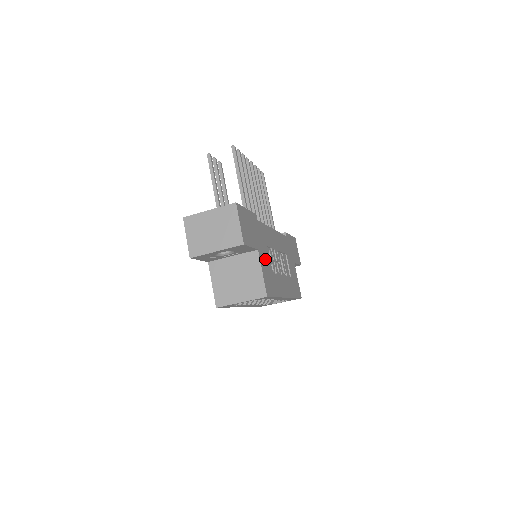
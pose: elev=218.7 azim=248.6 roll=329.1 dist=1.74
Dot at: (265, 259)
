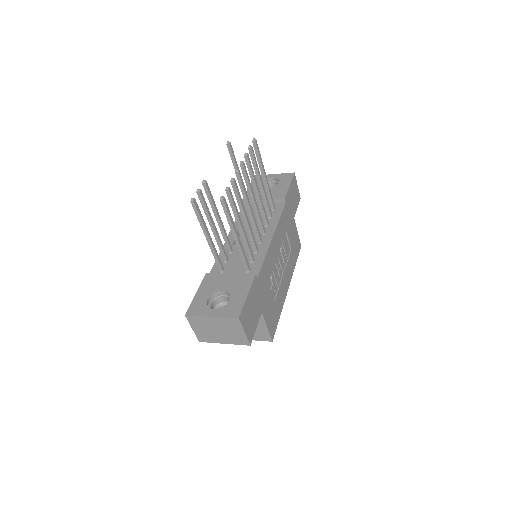
Dot at: (268, 303)
